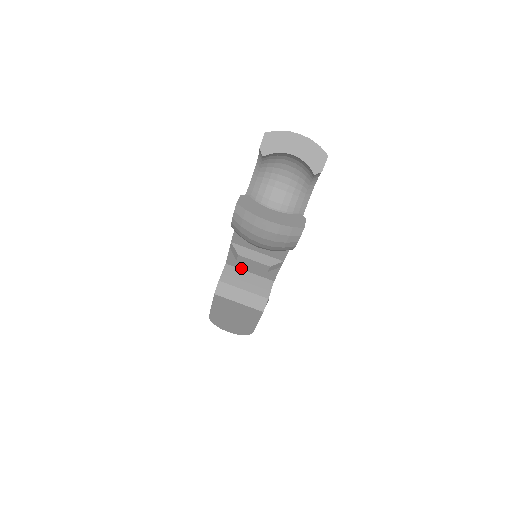
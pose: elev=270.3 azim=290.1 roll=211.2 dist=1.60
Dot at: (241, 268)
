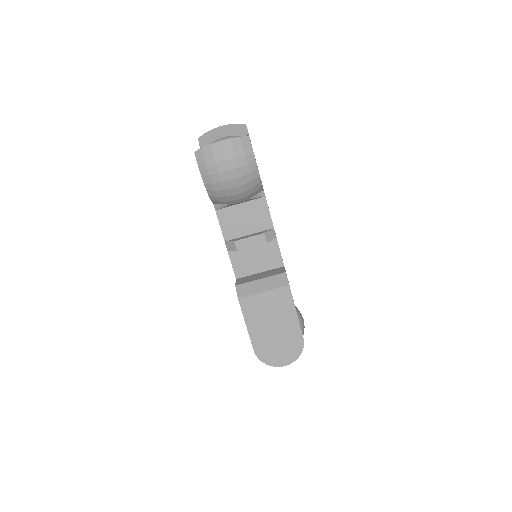
Dot at: (250, 274)
